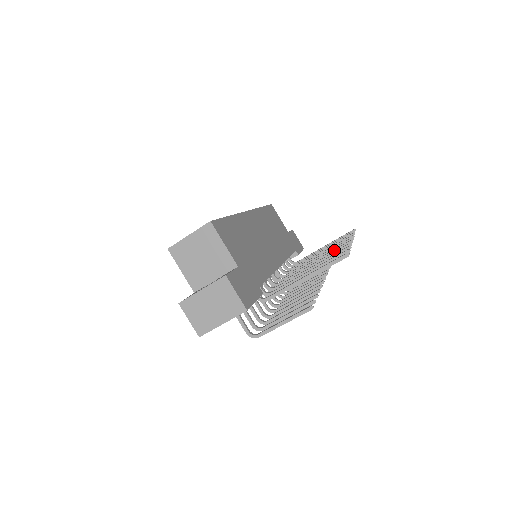
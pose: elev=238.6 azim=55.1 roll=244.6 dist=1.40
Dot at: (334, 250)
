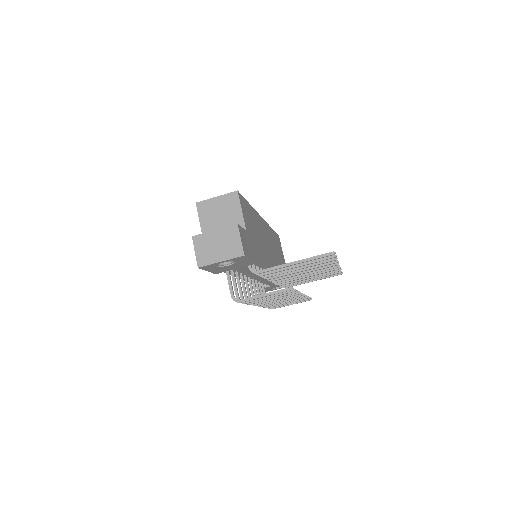
Dot at: occluded
